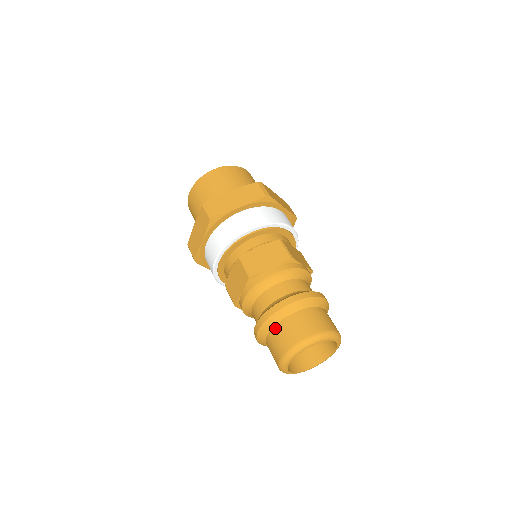
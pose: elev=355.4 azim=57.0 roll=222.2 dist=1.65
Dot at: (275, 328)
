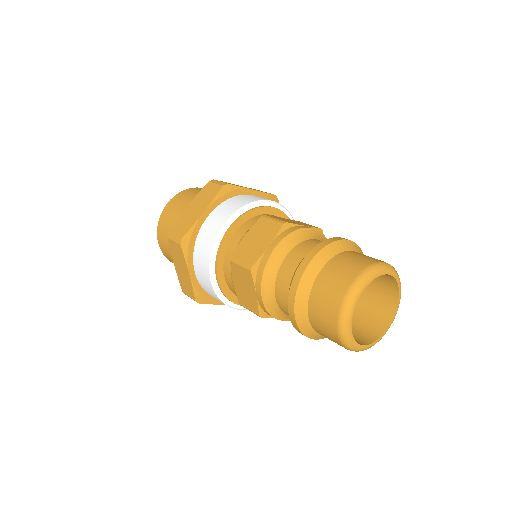
Dot at: (310, 303)
